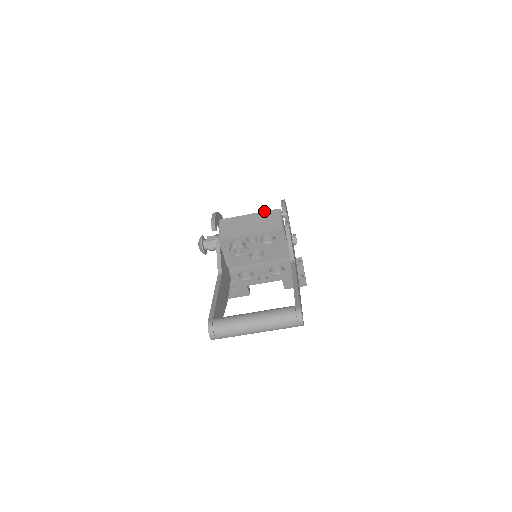
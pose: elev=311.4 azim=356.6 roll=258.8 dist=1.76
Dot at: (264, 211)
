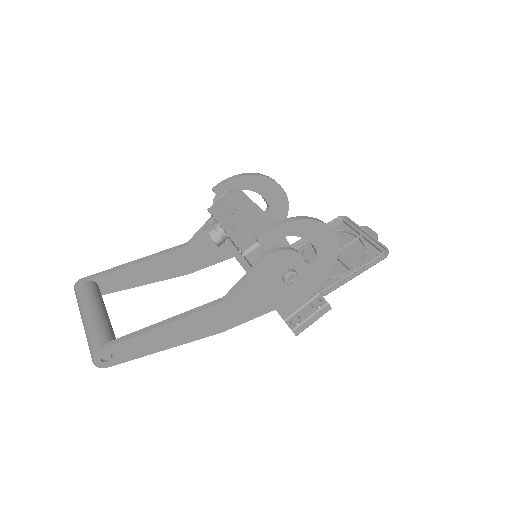
Dot at: (266, 214)
